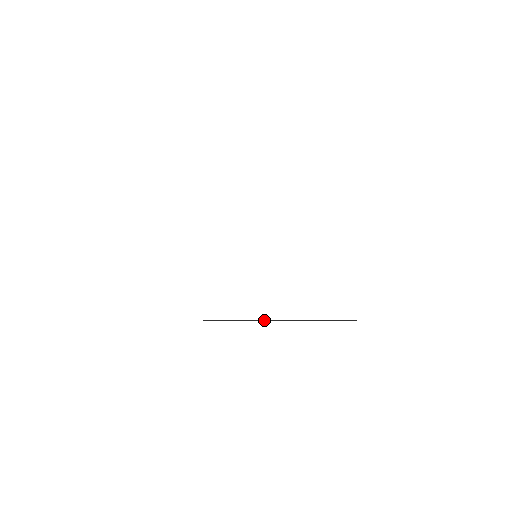
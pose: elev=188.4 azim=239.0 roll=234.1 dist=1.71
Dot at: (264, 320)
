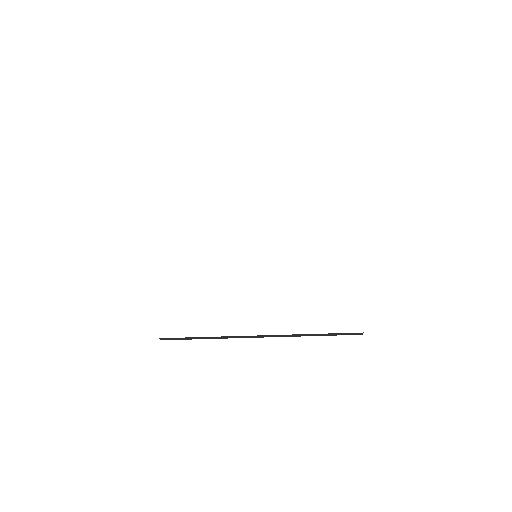
Dot at: occluded
